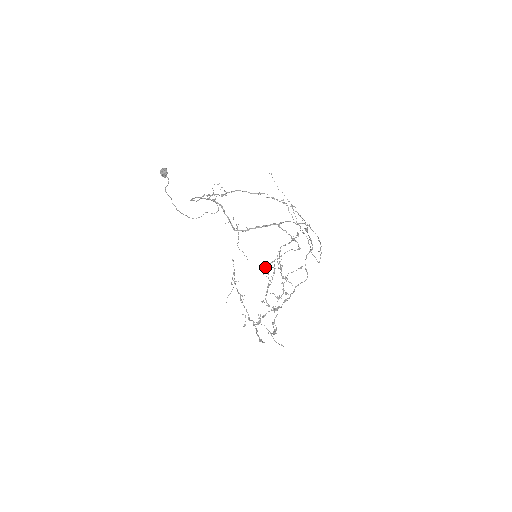
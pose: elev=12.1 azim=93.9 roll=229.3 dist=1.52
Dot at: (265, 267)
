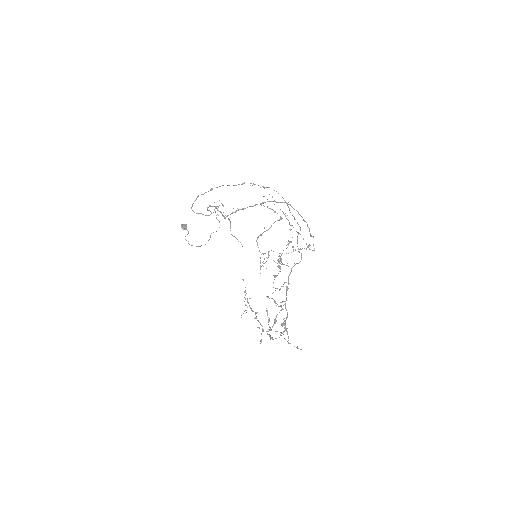
Dot at: occluded
